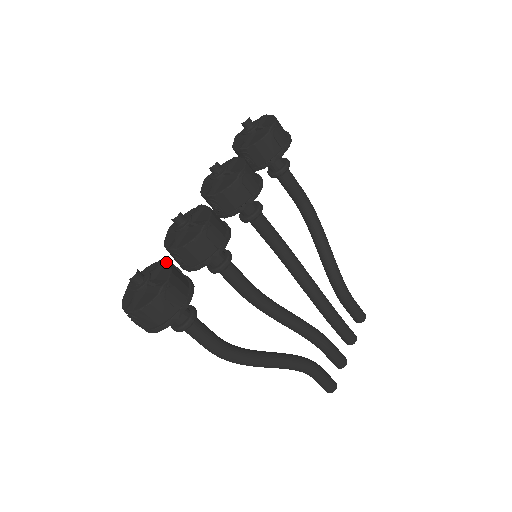
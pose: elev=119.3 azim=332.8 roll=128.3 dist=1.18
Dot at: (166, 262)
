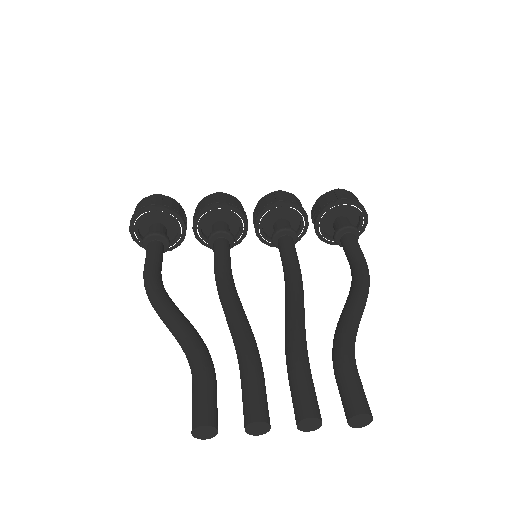
Dot at: (182, 210)
